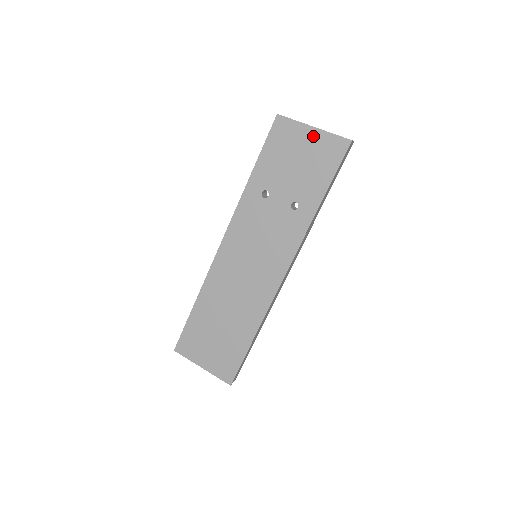
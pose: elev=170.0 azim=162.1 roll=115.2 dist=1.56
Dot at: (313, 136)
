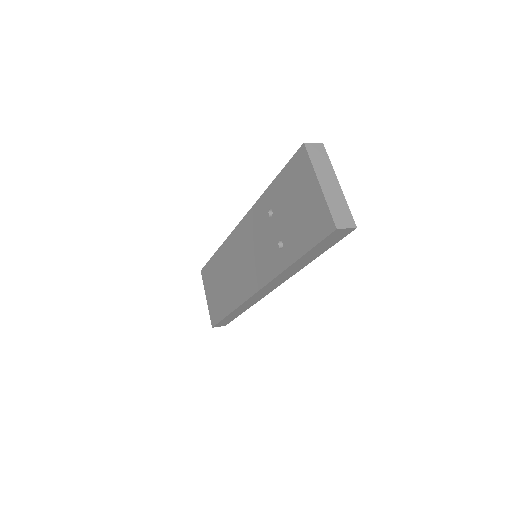
Dot at: (315, 193)
